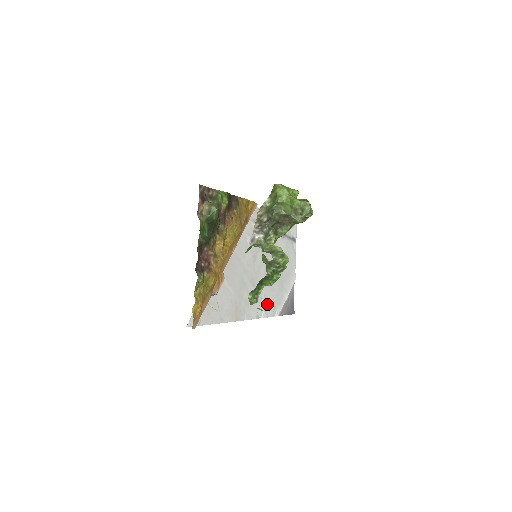
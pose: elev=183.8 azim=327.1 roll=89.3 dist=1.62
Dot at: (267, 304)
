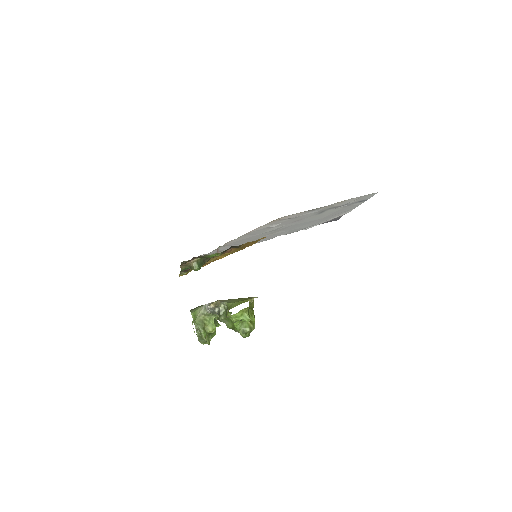
Dot at: (292, 231)
